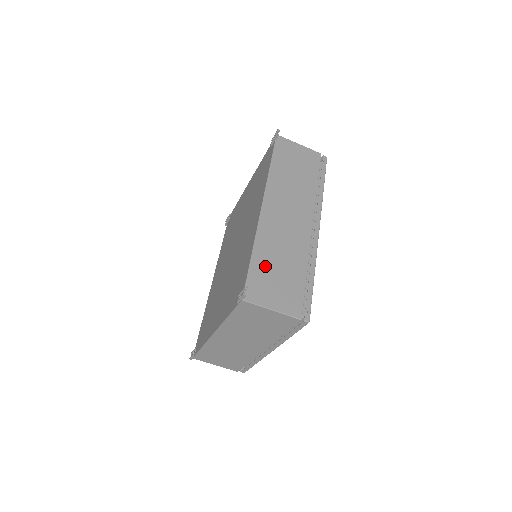
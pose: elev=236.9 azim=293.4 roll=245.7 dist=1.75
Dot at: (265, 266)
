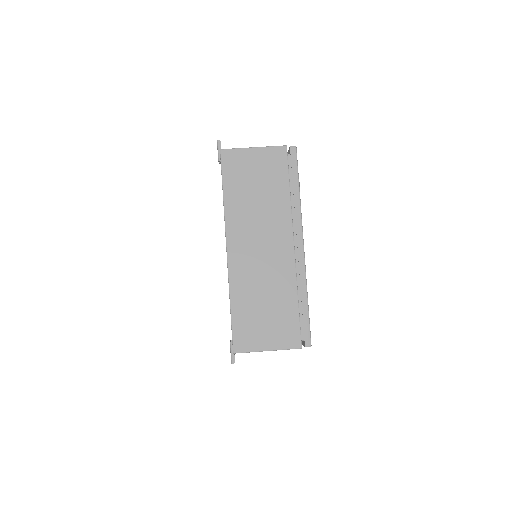
Dot at: occluded
